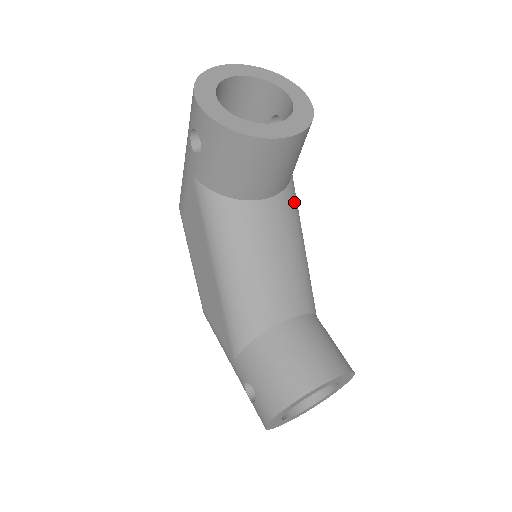
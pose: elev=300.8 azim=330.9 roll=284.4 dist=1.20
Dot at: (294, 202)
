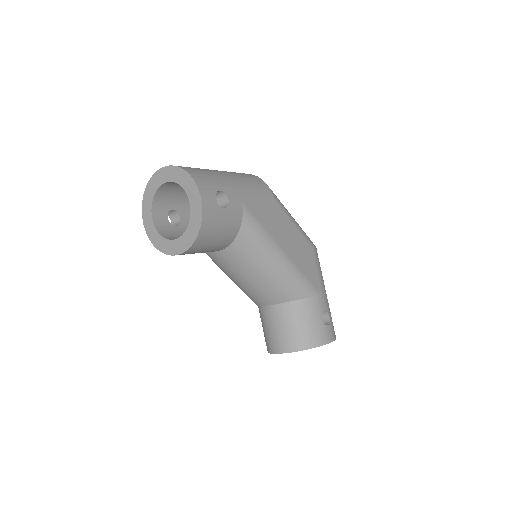
Dot at: (249, 244)
